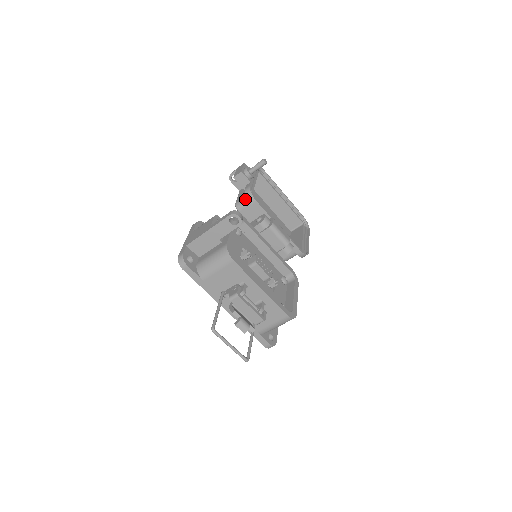
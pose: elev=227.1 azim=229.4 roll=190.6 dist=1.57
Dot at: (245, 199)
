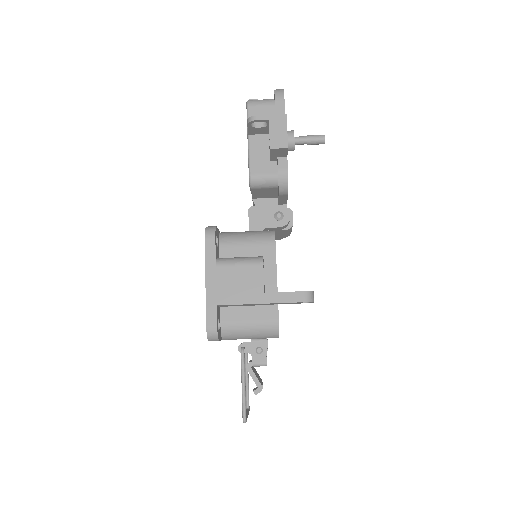
Dot at: (270, 180)
